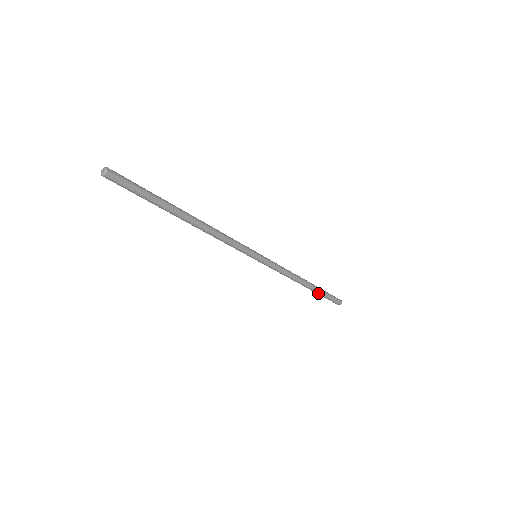
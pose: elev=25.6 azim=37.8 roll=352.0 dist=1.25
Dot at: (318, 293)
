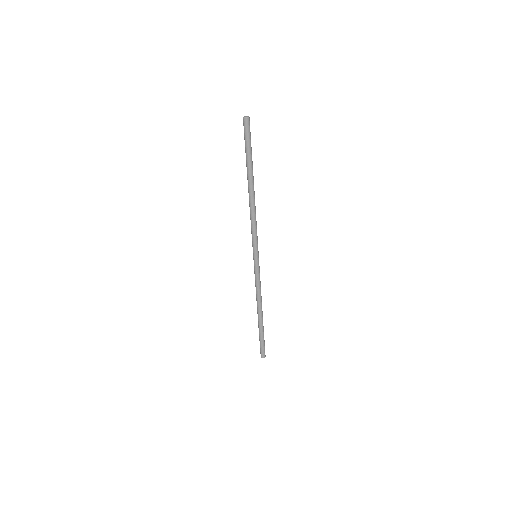
Dot at: (262, 329)
